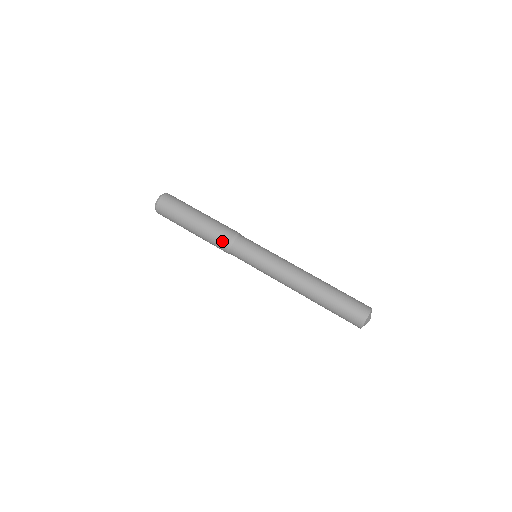
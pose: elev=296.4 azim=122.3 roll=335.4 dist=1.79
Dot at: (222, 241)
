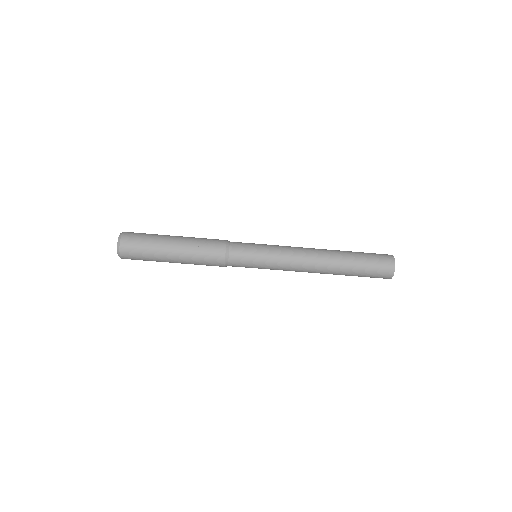
Dot at: (215, 261)
